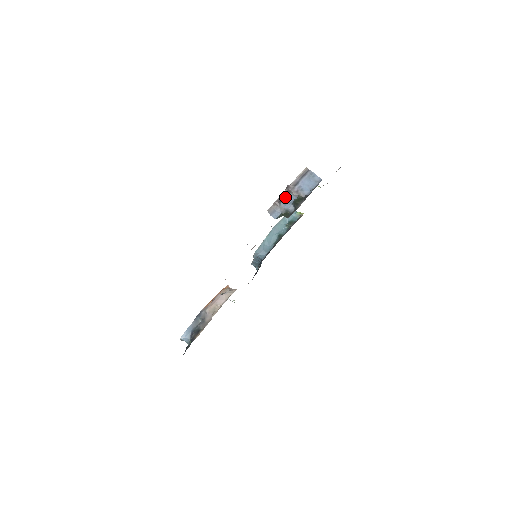
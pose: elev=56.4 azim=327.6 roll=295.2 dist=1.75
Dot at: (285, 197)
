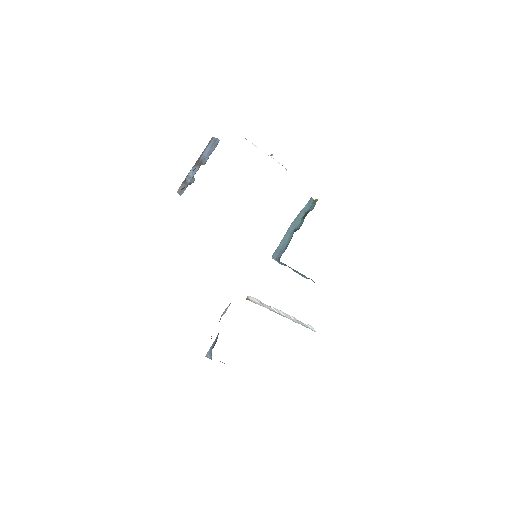
Dot at: (189, 172)
